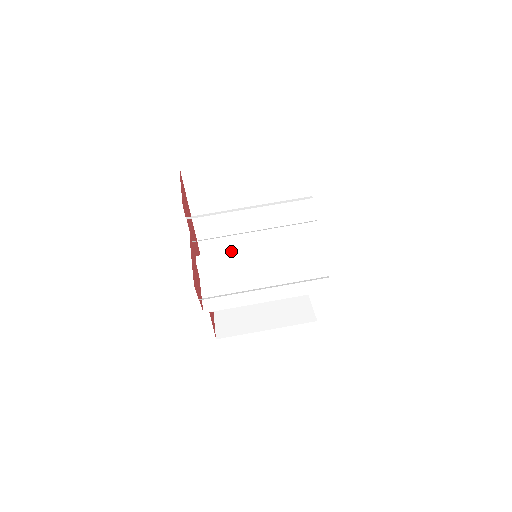
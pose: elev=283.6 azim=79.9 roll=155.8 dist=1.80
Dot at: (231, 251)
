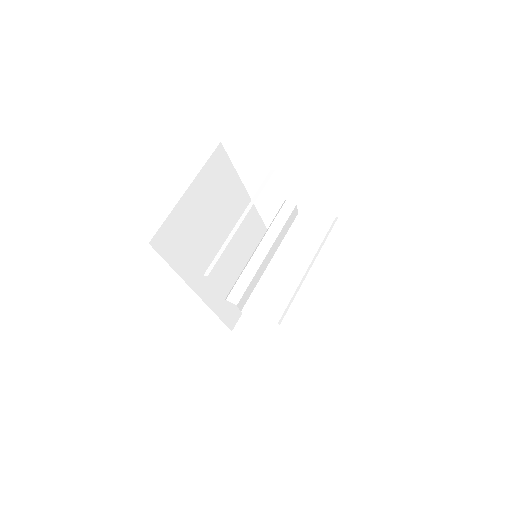
Dot at: (246, 269)
